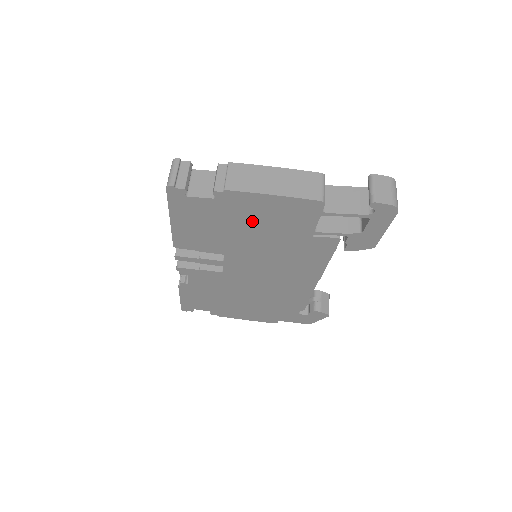
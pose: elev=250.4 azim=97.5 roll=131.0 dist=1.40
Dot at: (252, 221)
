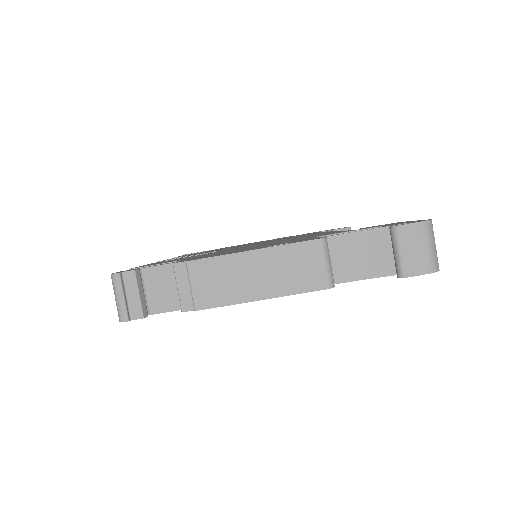
Dot at: occluded
